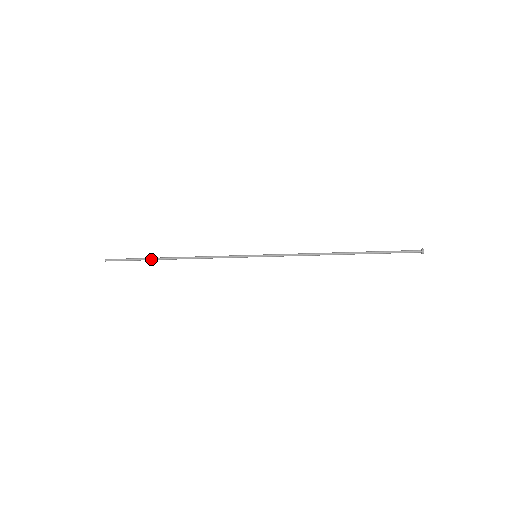
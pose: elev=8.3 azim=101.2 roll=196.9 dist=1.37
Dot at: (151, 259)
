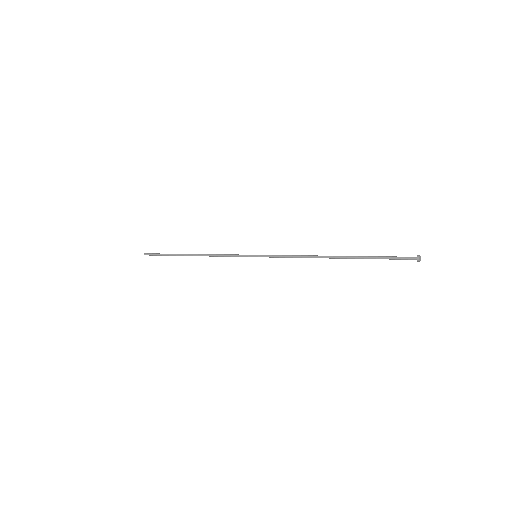
Dot at: (175, 254)
